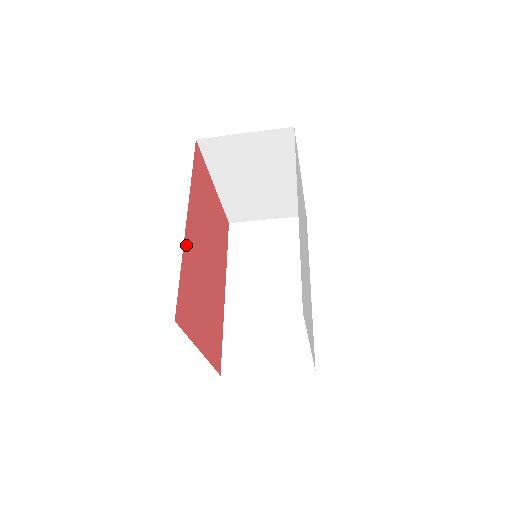
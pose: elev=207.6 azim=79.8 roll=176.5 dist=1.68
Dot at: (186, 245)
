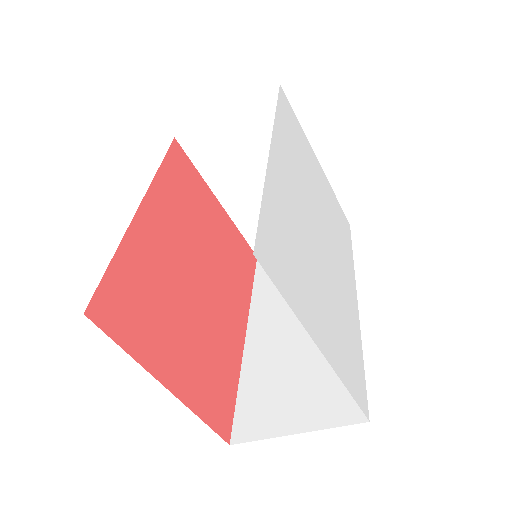
Dot at: (135, 233)
